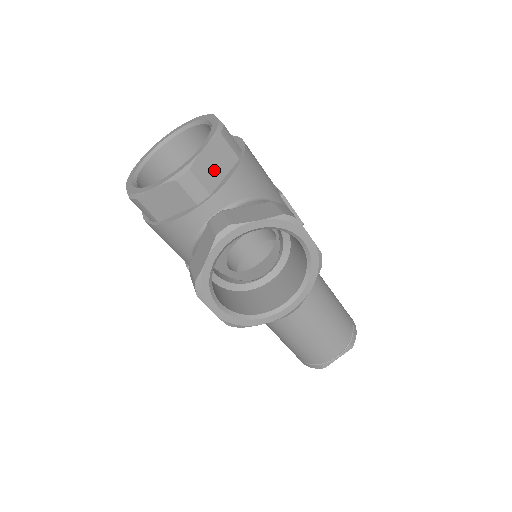
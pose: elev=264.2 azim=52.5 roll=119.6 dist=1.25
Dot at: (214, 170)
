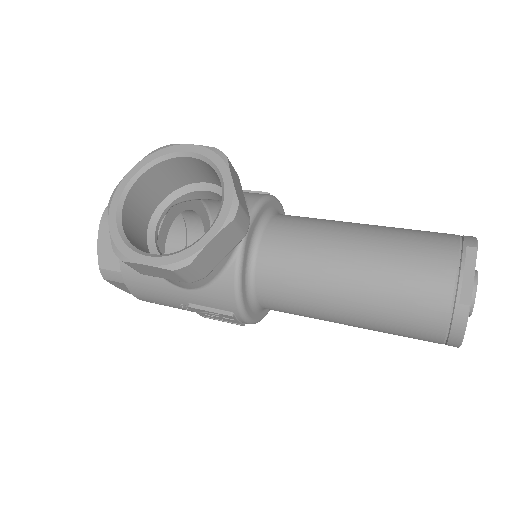
Dot at: occluded
